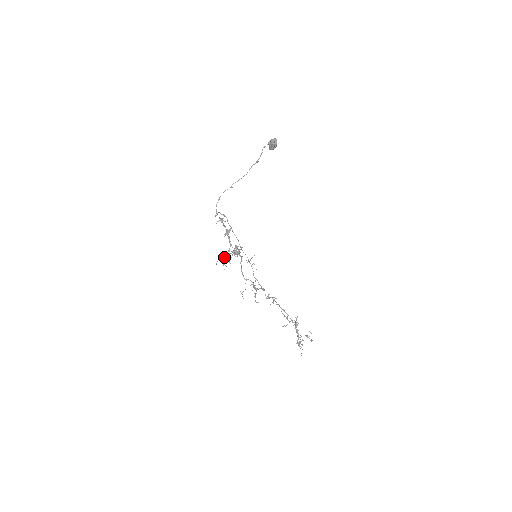
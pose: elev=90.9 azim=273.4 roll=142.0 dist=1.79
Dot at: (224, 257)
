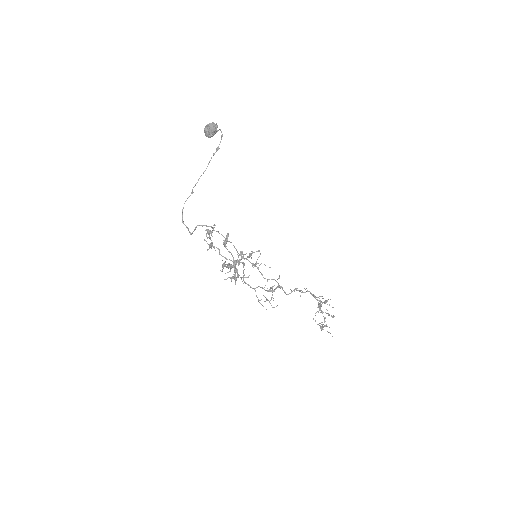
Dot at: (237, 270)
